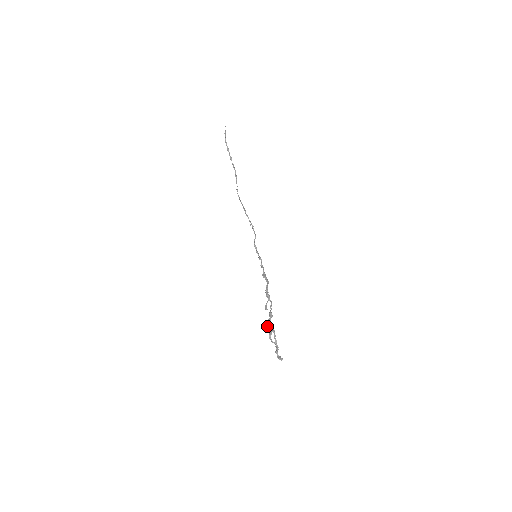
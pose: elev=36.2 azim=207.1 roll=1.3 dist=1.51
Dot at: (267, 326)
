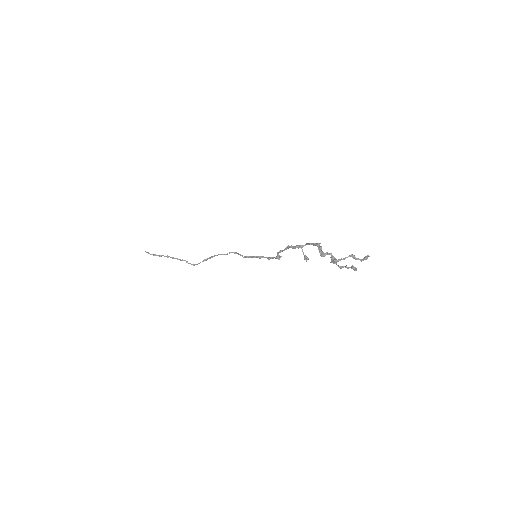
Dot at: (323, 256)
